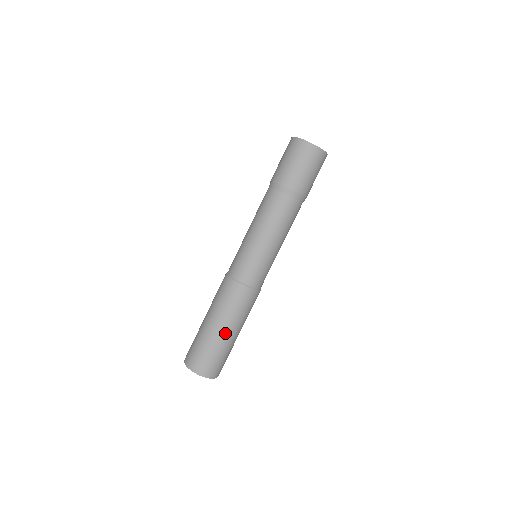
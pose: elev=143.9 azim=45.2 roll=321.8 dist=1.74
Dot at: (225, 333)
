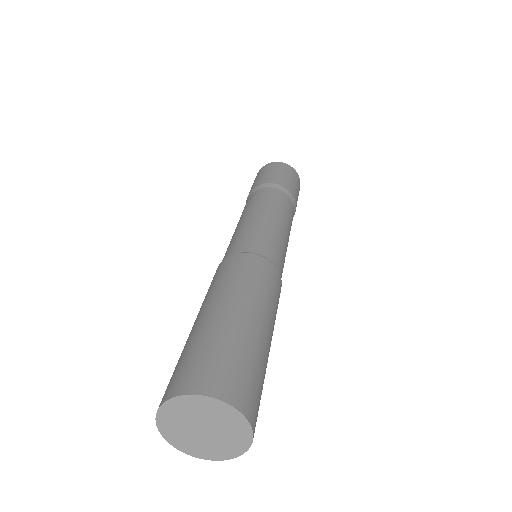
Dot at: (262, 327)
